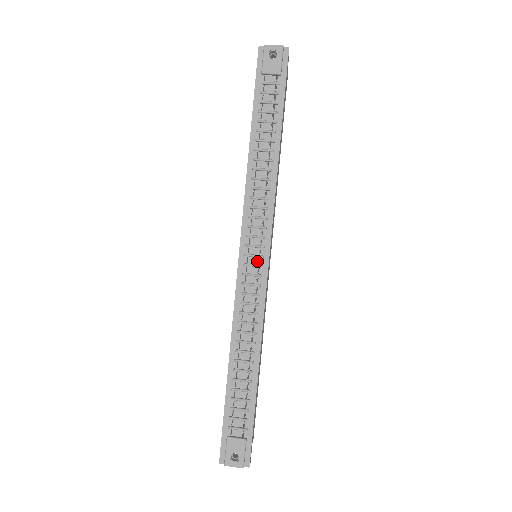
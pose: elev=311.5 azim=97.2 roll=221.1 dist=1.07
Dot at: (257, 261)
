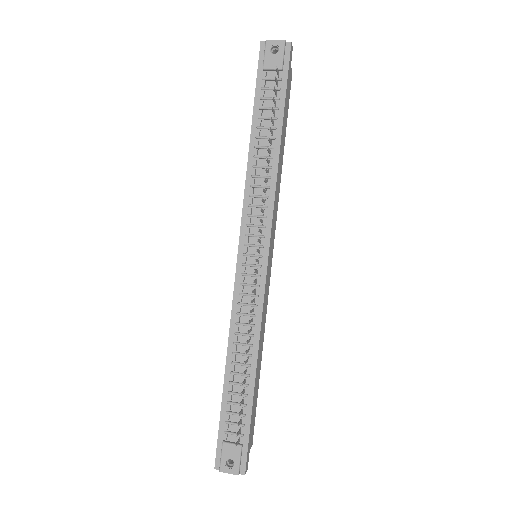
Dot at: occluded
